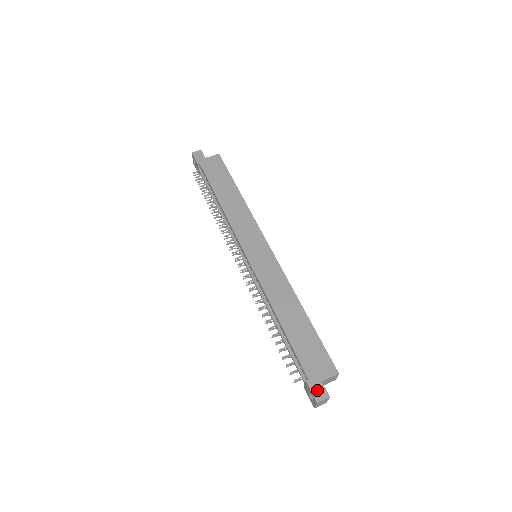
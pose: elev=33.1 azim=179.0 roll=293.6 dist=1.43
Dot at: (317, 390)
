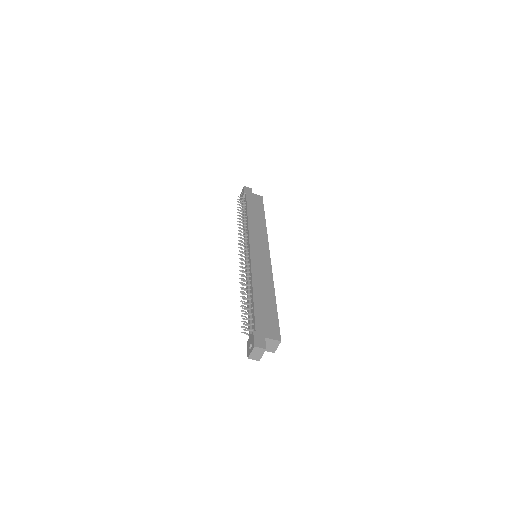
Dot at: (259, 340)
